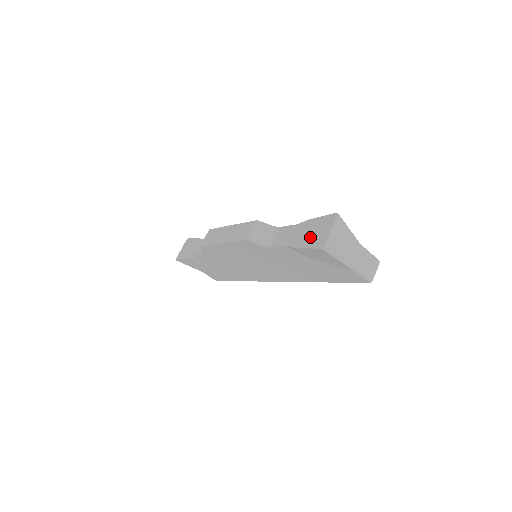
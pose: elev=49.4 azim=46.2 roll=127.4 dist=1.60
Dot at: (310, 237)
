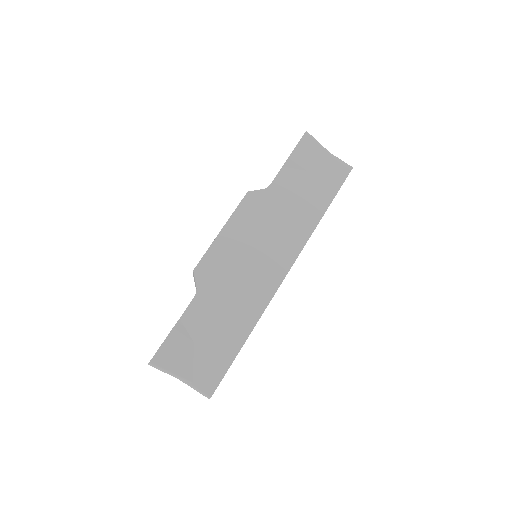
Dot at: occluded
